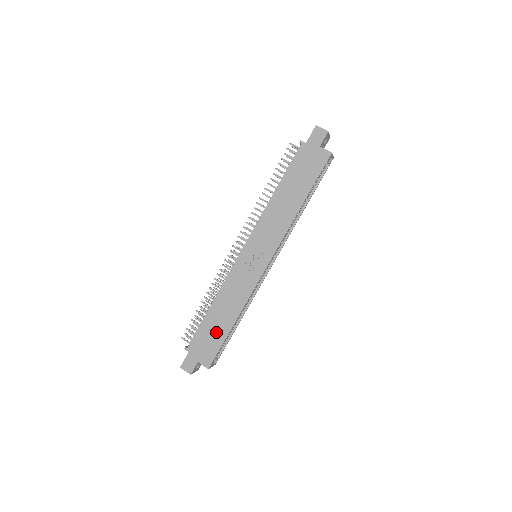
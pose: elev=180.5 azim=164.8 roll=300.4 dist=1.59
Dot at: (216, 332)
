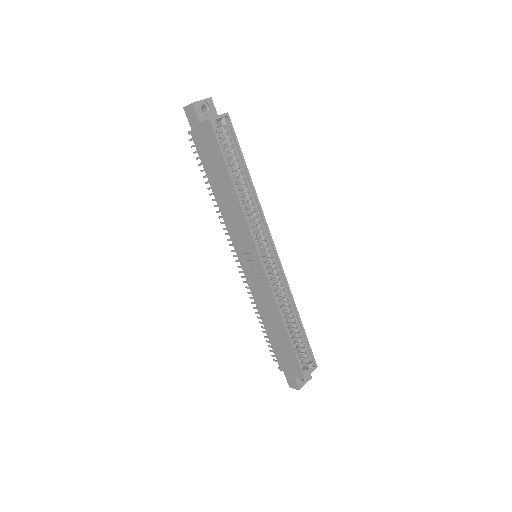
Dot at: (283, 344)
